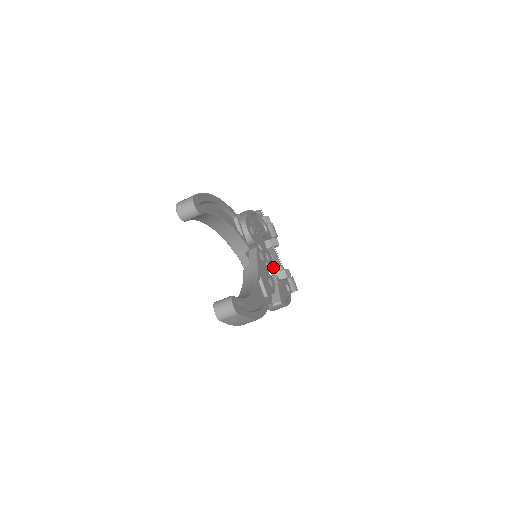
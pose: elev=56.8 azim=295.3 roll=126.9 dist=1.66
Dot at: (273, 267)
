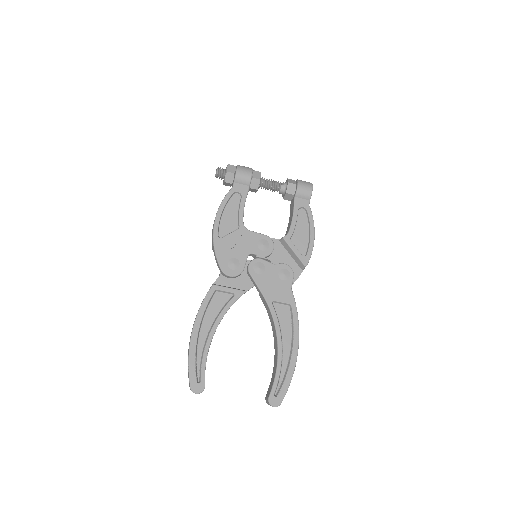
Dot at: occluded
